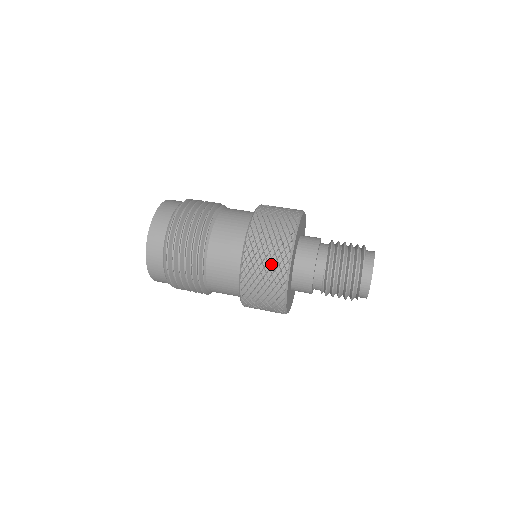
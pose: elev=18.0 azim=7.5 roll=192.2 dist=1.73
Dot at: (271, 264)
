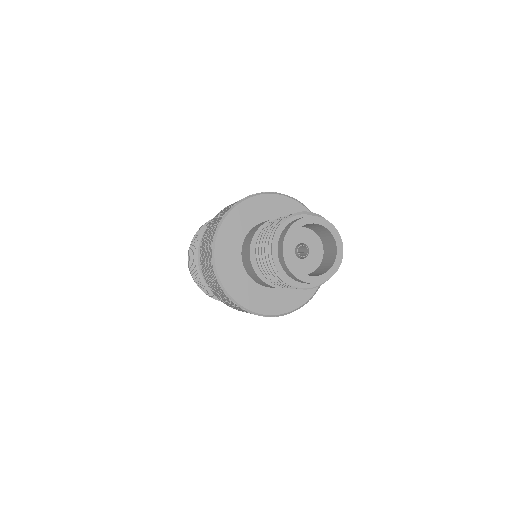
Dot at: (208, 266)
